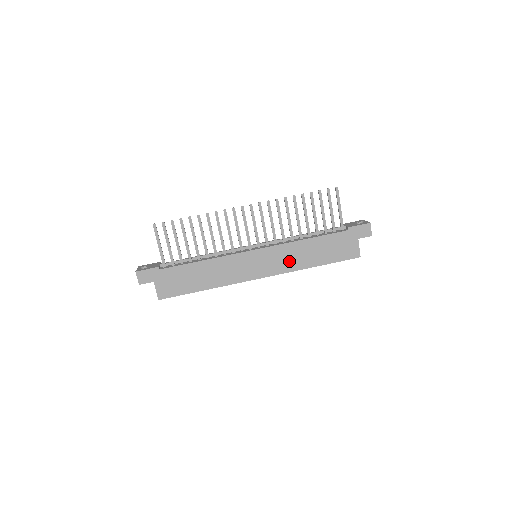
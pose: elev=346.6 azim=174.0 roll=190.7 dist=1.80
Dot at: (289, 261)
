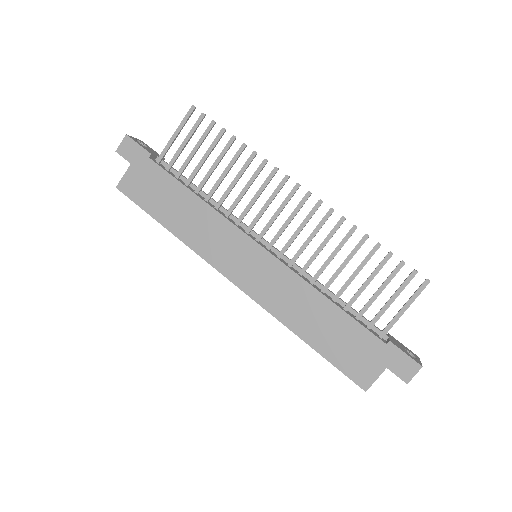
Dot at: (282, 300)
